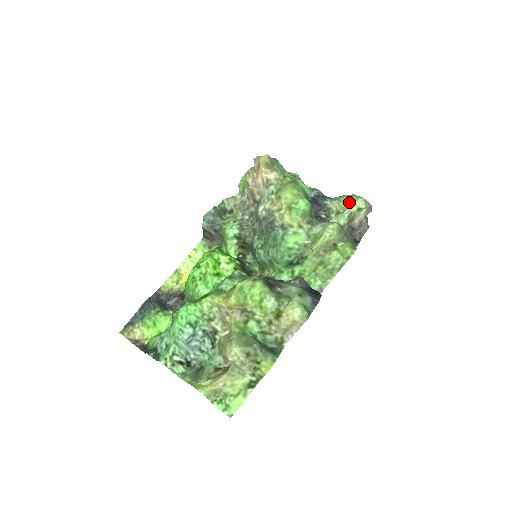
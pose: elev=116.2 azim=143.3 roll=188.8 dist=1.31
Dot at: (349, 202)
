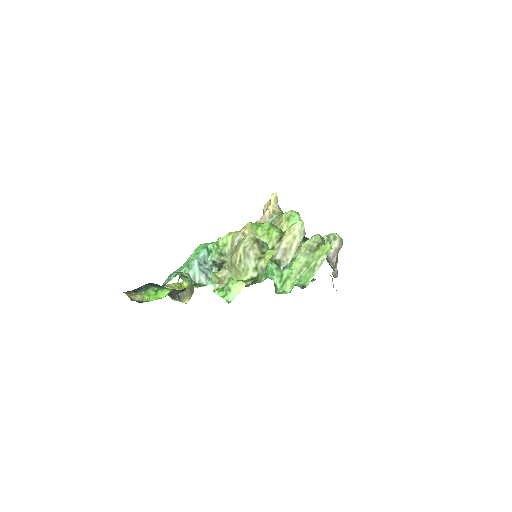
Dot at: occluded
